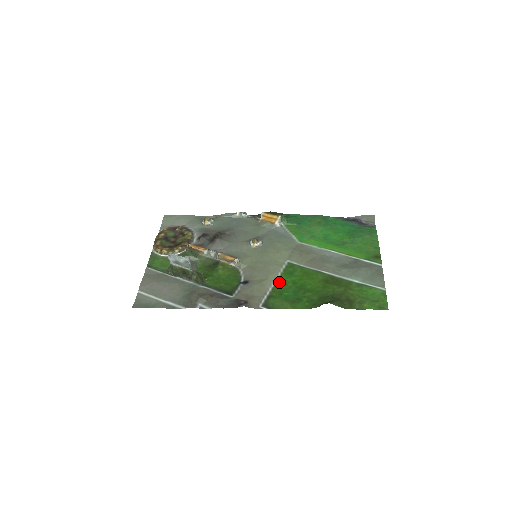
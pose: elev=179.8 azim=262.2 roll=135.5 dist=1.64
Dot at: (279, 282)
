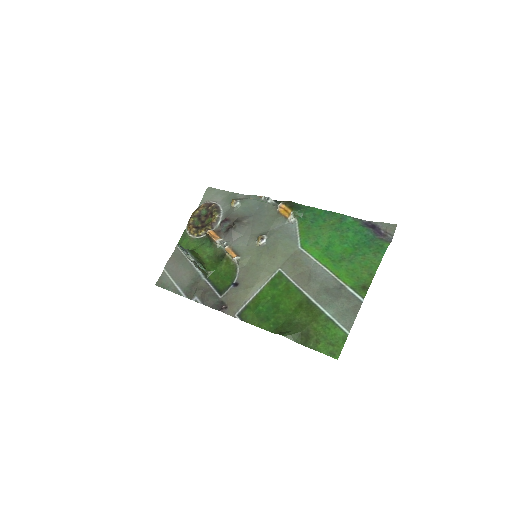
Dot at: (261, 293)
